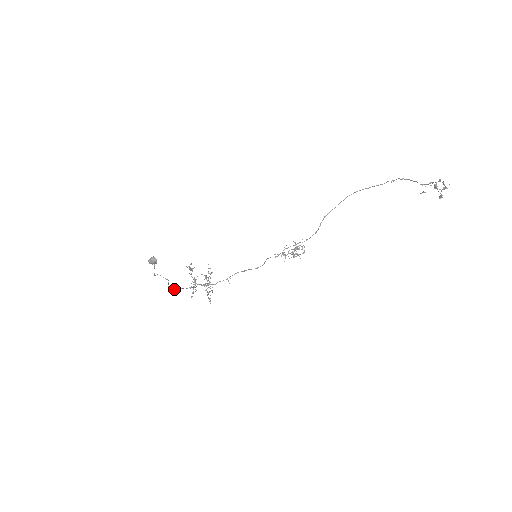
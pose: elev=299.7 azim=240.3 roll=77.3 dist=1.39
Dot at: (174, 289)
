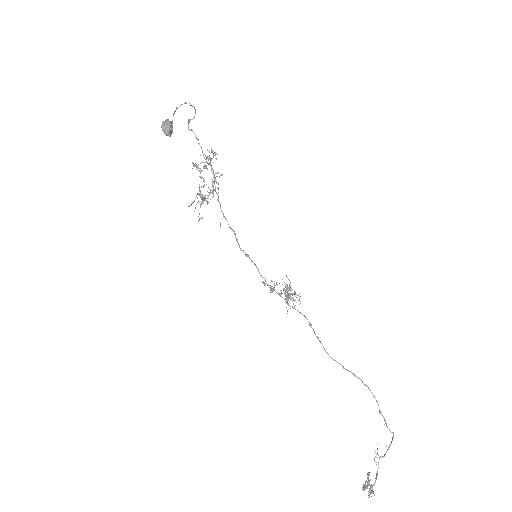
Dot at: (190, 130)
